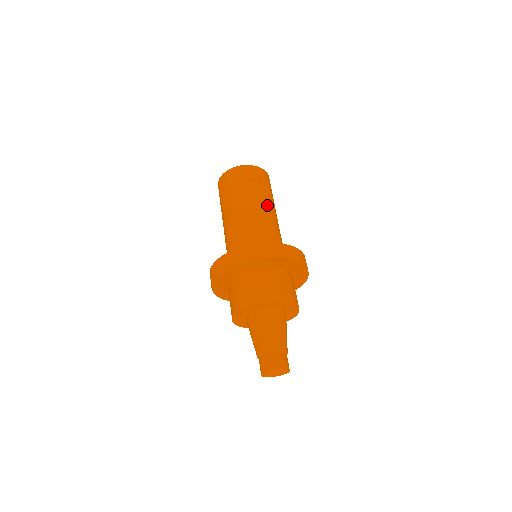
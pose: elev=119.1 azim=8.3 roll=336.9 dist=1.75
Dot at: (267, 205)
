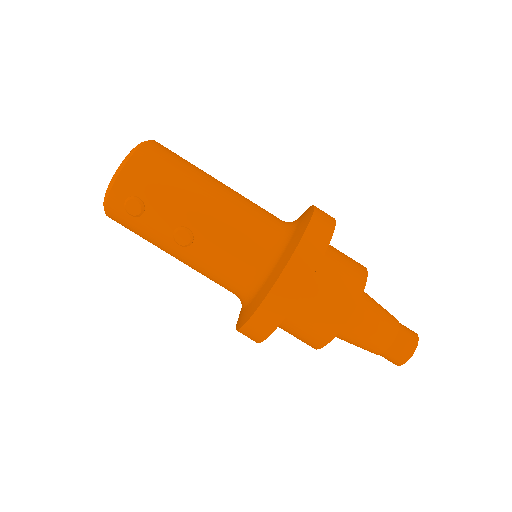
Dot at: (189, 226)
